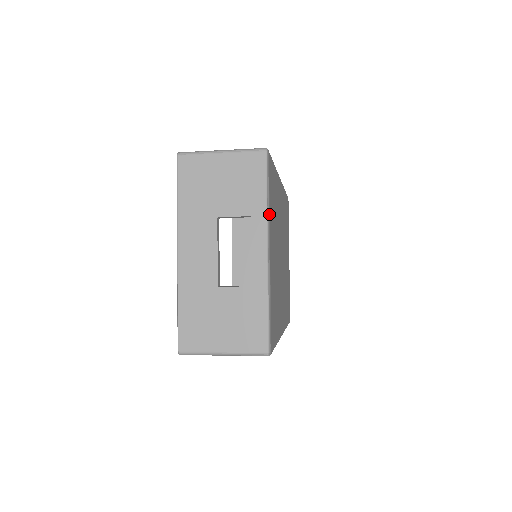
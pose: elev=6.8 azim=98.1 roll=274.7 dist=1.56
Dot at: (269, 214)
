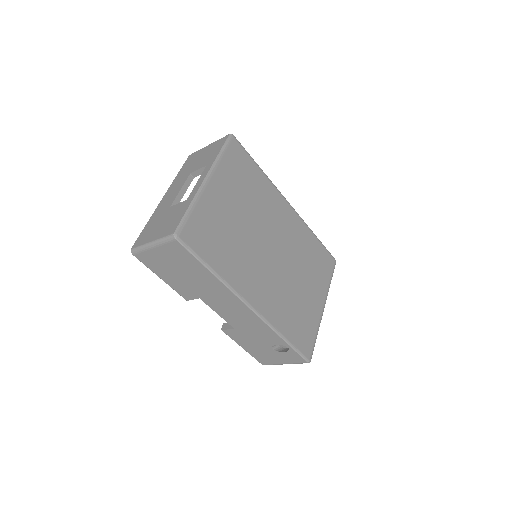
Dot at: (218, 163)
